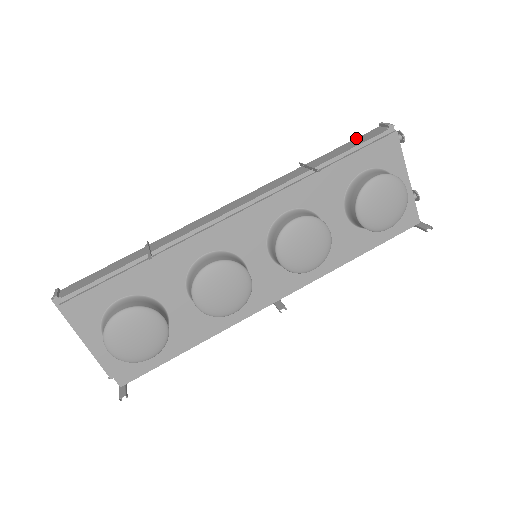
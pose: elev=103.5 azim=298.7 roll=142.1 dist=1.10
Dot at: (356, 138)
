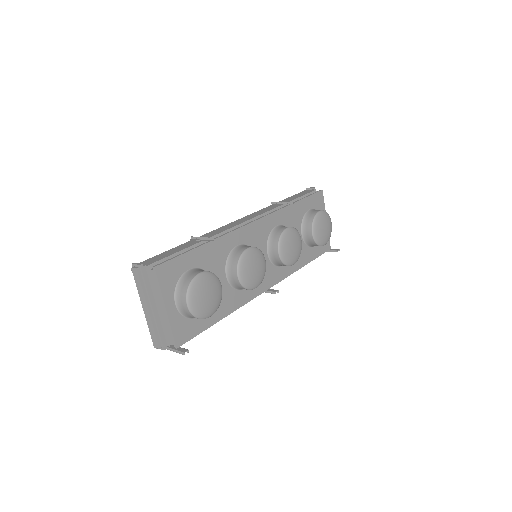
Dot at: (297, 194)
